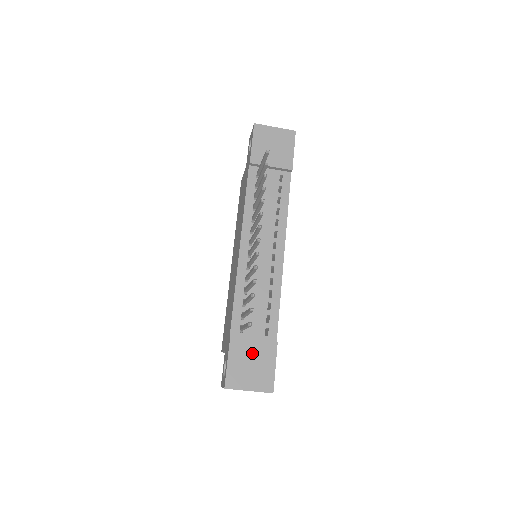
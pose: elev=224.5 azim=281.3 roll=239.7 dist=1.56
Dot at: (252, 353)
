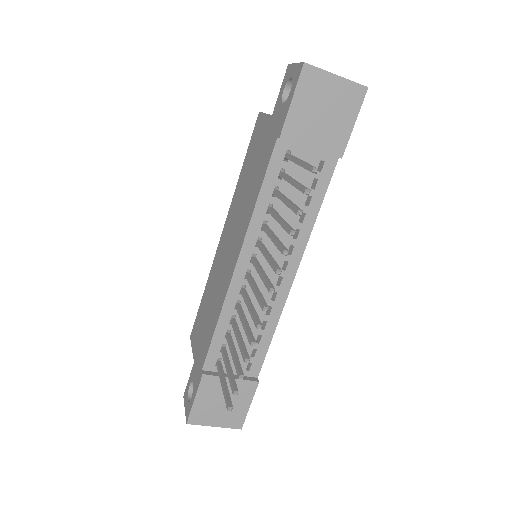
Dot at: occluded
